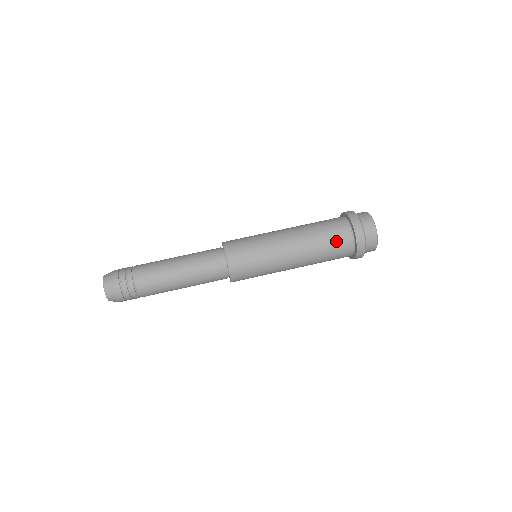
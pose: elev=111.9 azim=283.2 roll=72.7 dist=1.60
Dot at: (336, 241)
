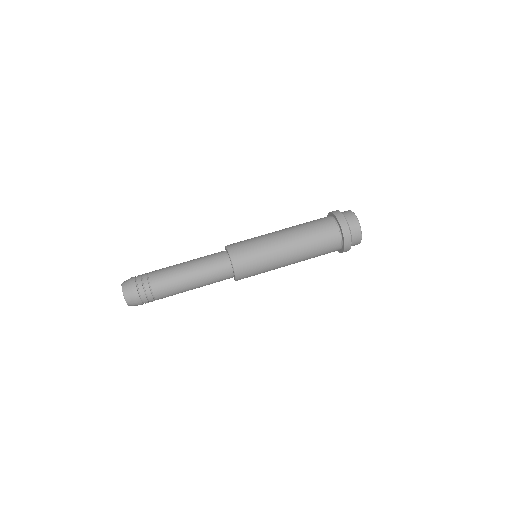
Dot at: (319, 223)
